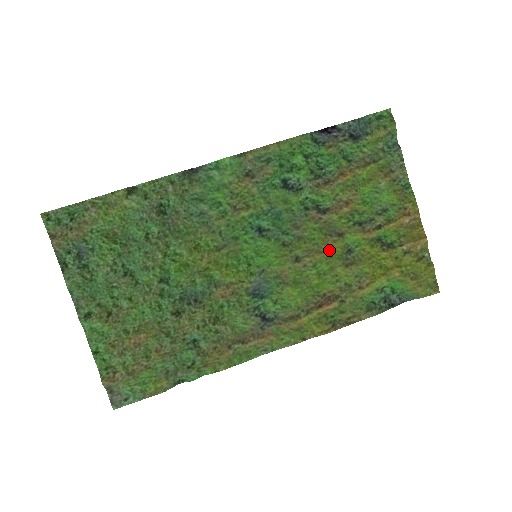
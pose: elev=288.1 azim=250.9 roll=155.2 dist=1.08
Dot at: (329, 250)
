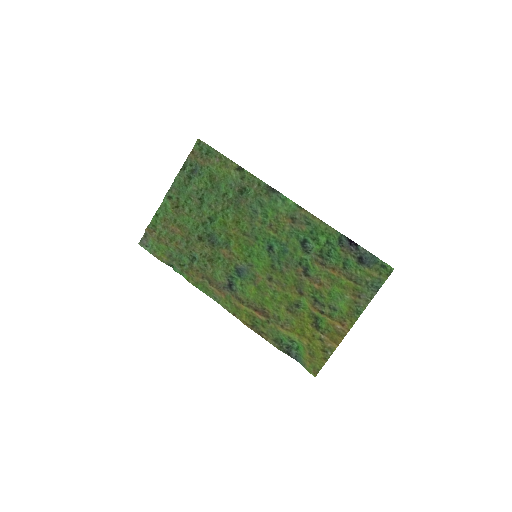
Dot at: (289, 293)
